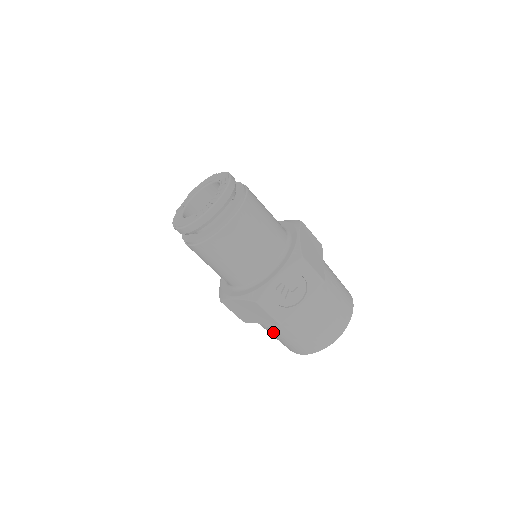
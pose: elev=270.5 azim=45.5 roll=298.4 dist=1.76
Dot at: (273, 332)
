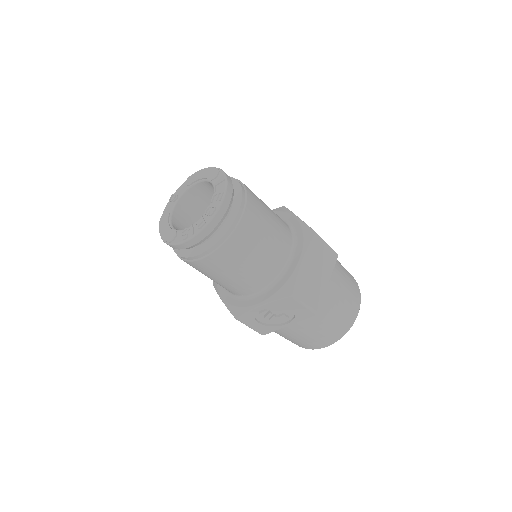
Dot at: occluded
